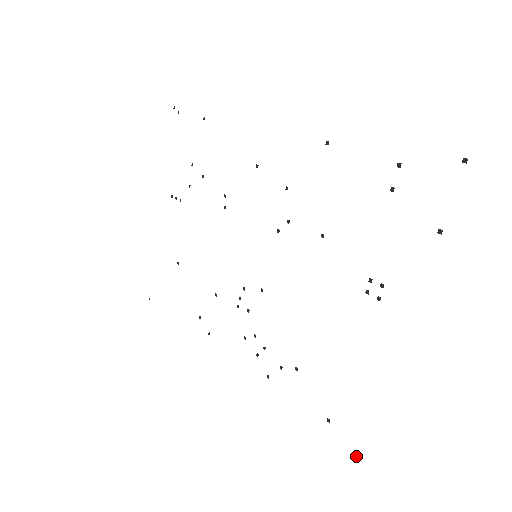
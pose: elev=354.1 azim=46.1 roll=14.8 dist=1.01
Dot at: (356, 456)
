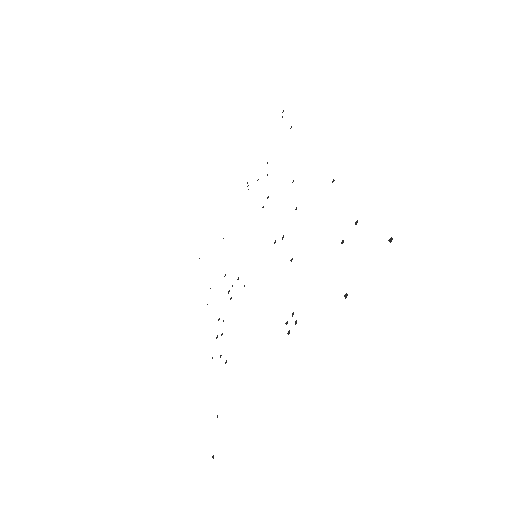
Dot at: (213, 456)
